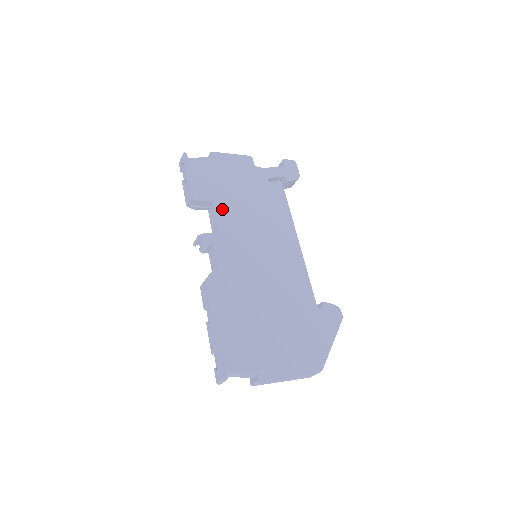
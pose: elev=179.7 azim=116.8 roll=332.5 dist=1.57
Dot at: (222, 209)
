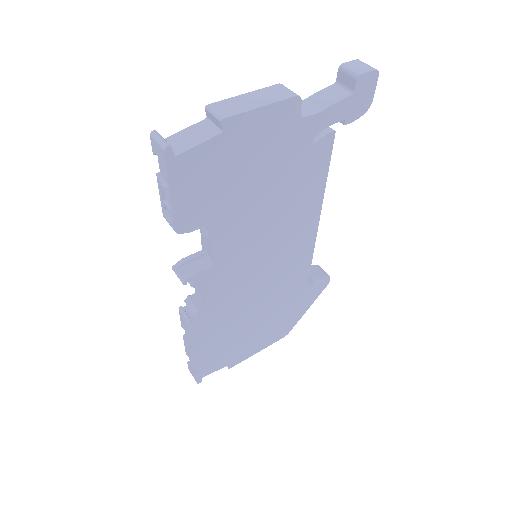
Dot at: (224, 229)
